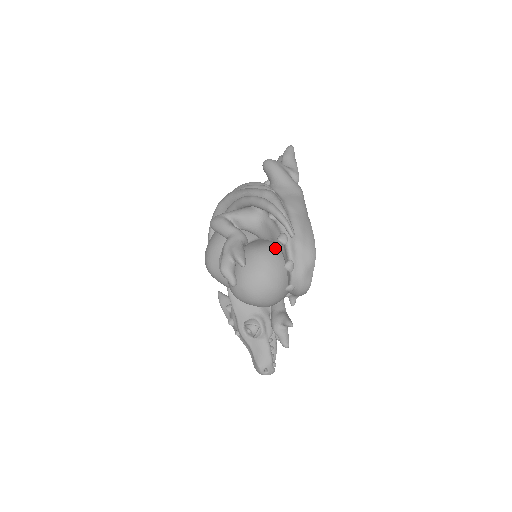
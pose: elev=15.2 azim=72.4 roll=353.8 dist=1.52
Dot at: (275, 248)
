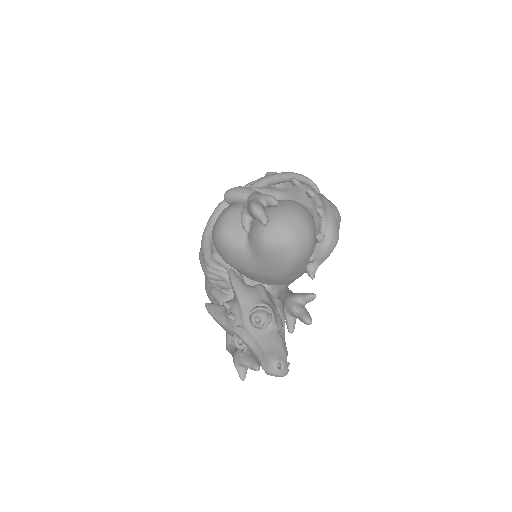
Dot at: occluded
